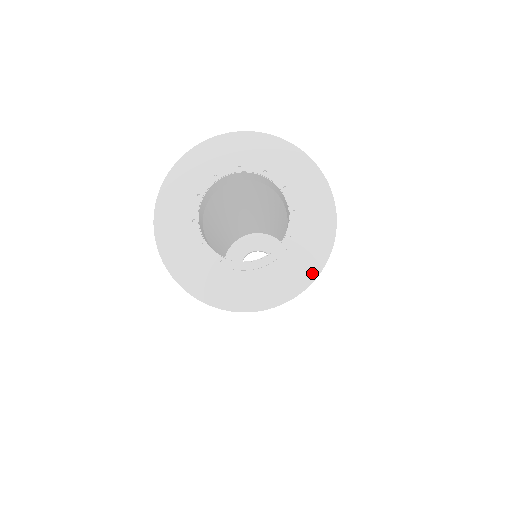
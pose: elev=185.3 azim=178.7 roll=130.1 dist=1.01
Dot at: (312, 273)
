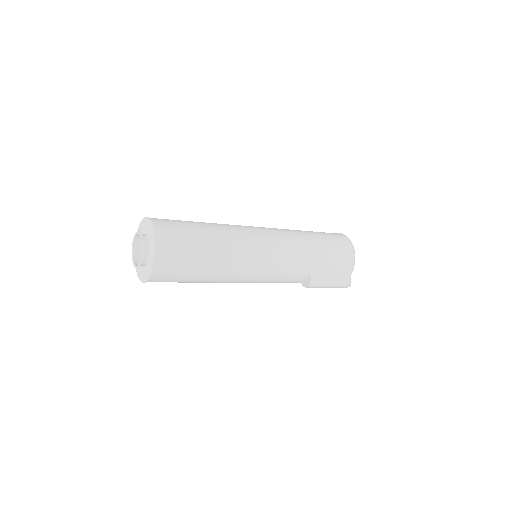
Dot at: (148, 277)
